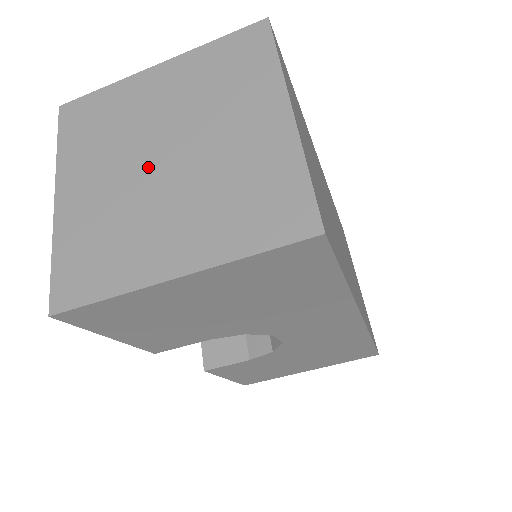
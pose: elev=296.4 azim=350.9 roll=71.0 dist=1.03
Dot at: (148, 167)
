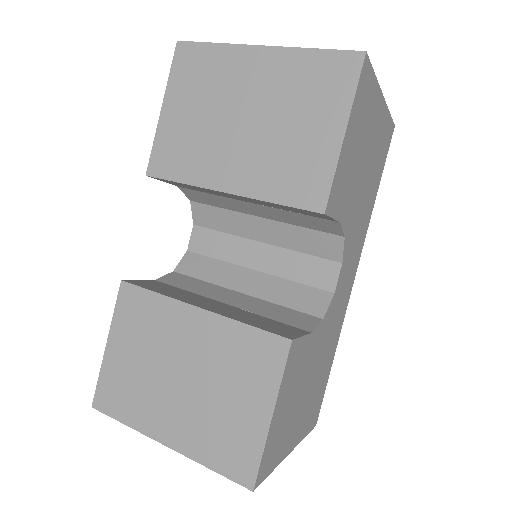
Dot at: occluded
